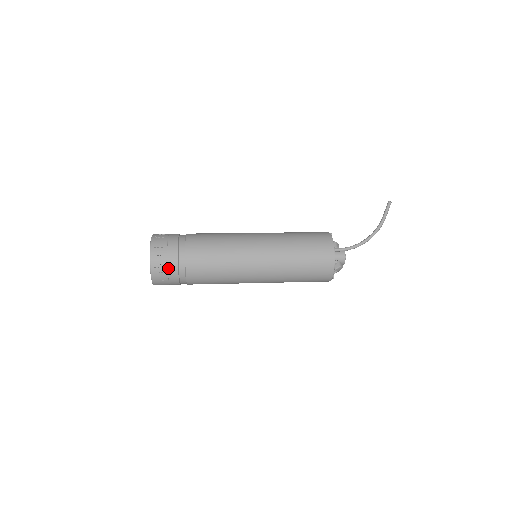
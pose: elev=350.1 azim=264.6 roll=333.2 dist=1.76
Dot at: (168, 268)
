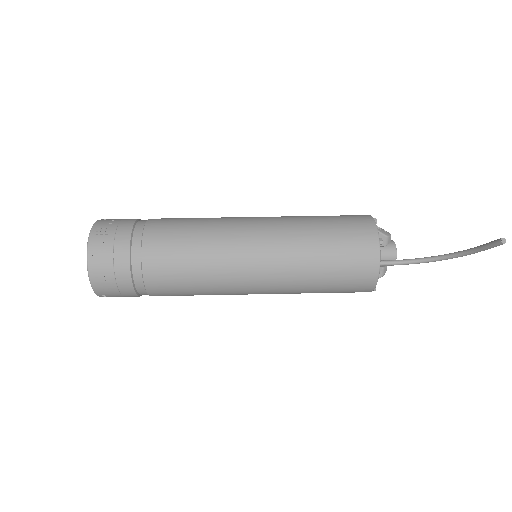
Dot at: (124, 296)
